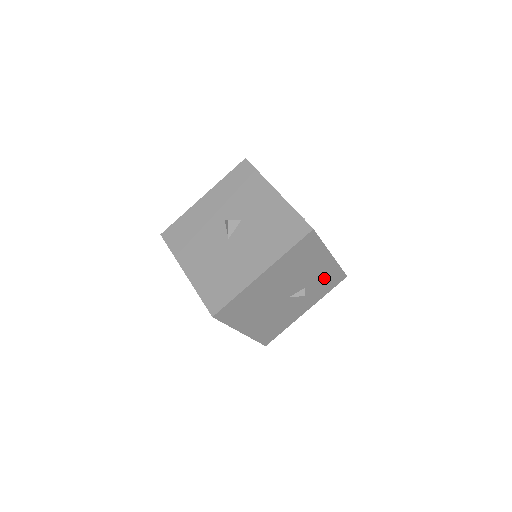
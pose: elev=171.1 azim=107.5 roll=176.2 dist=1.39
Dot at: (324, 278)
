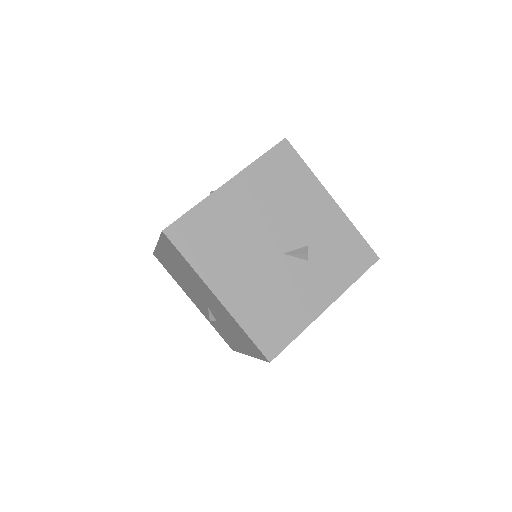
Dot at: (336, 242)
